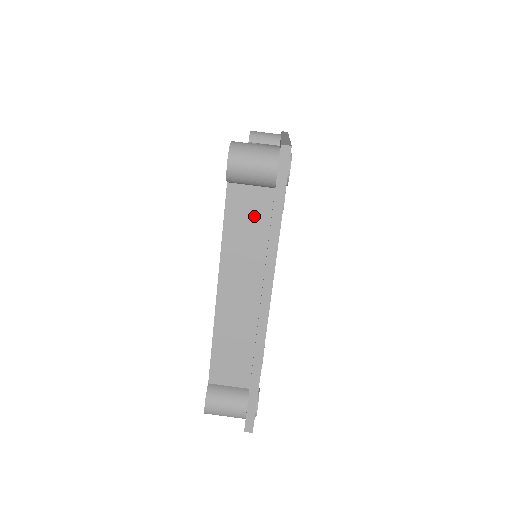
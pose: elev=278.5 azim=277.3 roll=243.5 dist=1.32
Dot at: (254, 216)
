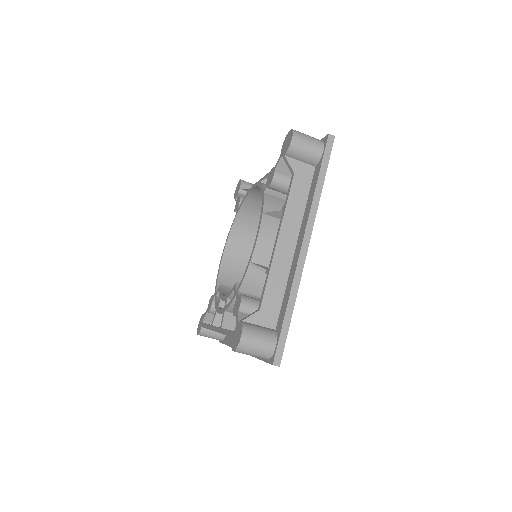
Dot at: occluded
